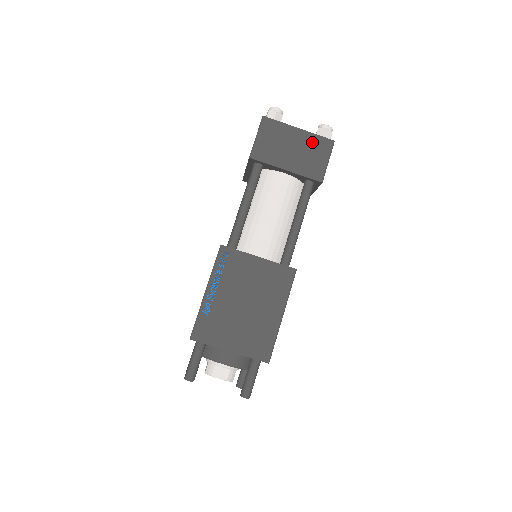
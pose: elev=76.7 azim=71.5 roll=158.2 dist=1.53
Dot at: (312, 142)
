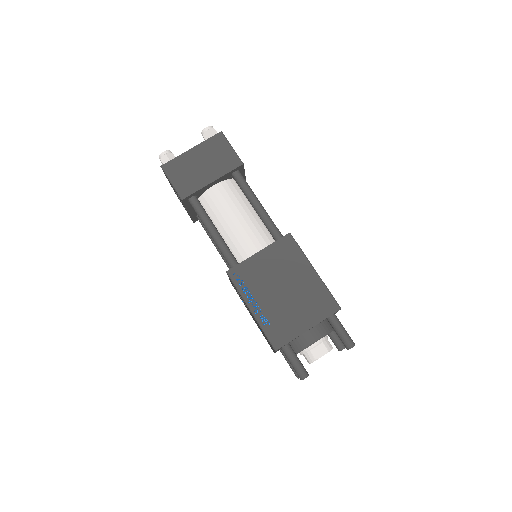
Dot at: (209, 147)
